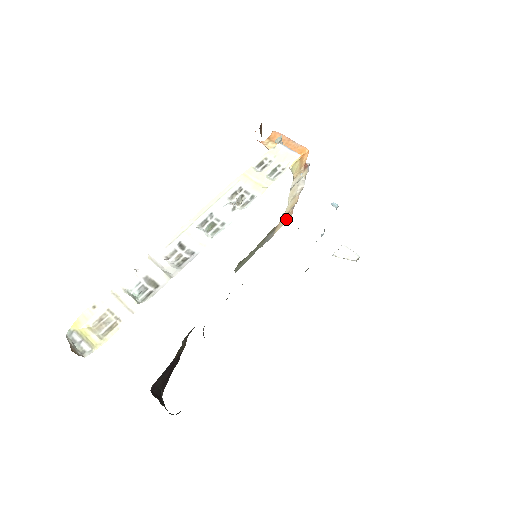
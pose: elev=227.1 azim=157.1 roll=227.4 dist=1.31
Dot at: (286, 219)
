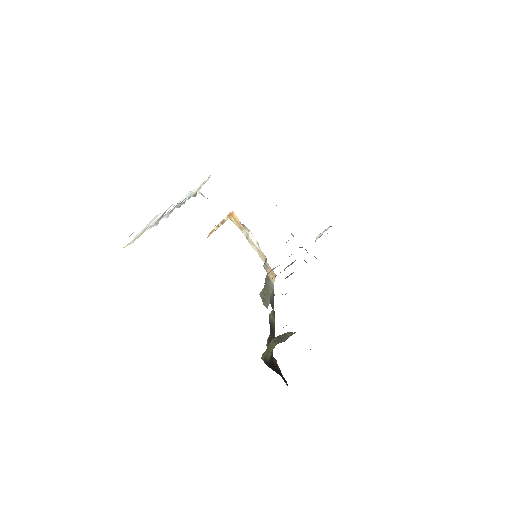
Dot at: (272, 276)
